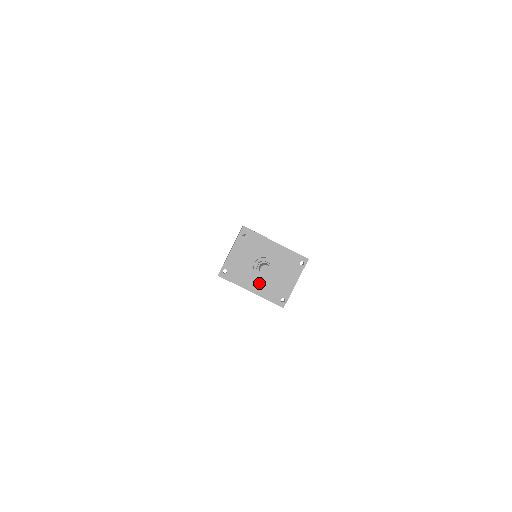
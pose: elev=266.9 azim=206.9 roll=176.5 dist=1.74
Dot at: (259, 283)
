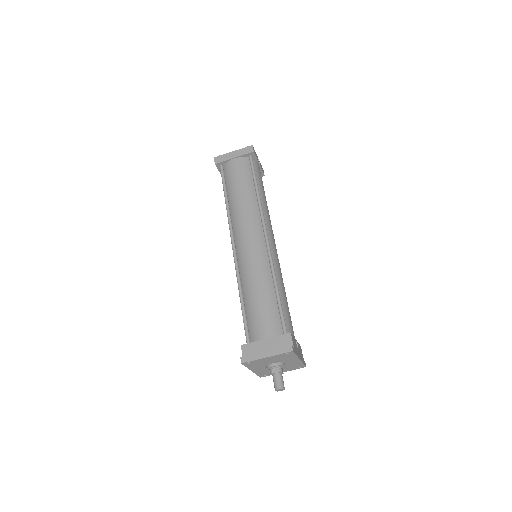
Dot at: (262, 369)
